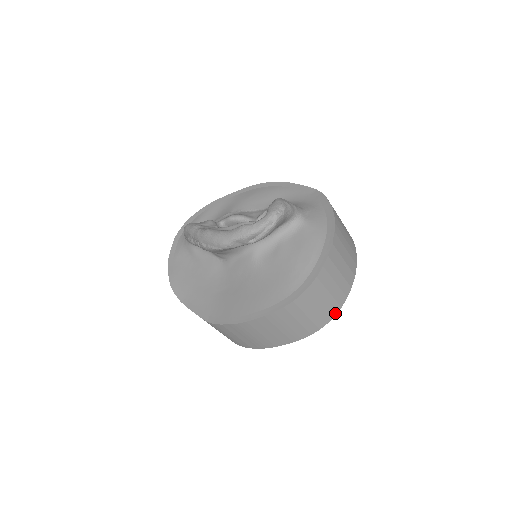
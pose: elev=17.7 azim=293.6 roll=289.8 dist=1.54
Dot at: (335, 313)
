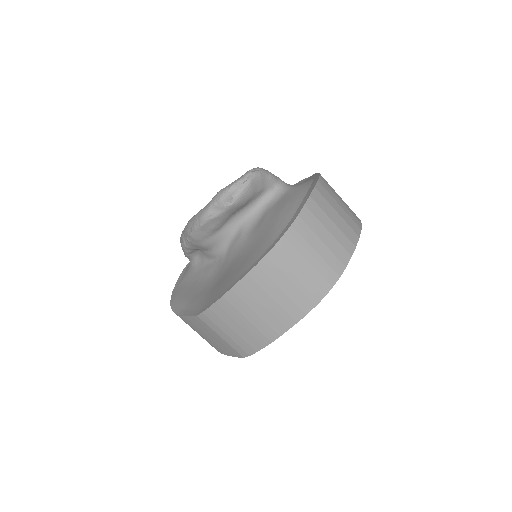
Dot at: (339, 273)
